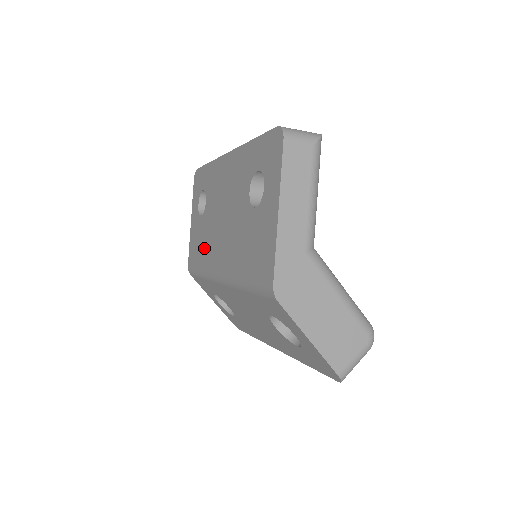
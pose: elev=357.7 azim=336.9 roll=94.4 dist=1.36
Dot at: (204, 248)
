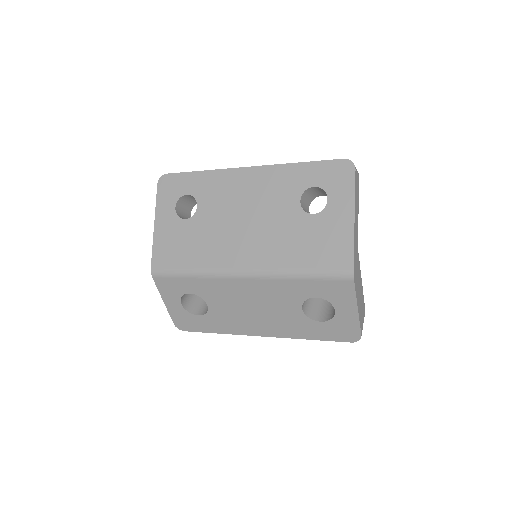
Dot at: (199, 248)
